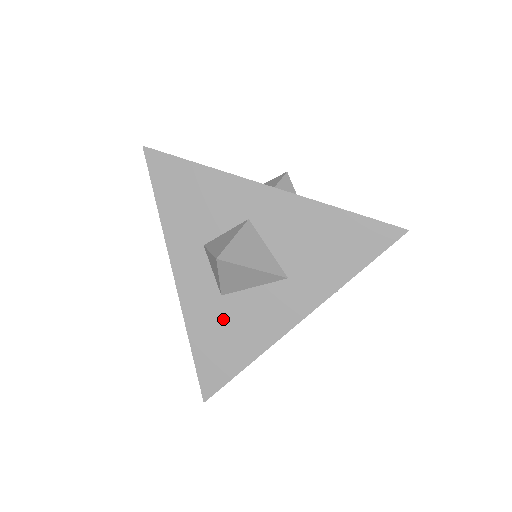
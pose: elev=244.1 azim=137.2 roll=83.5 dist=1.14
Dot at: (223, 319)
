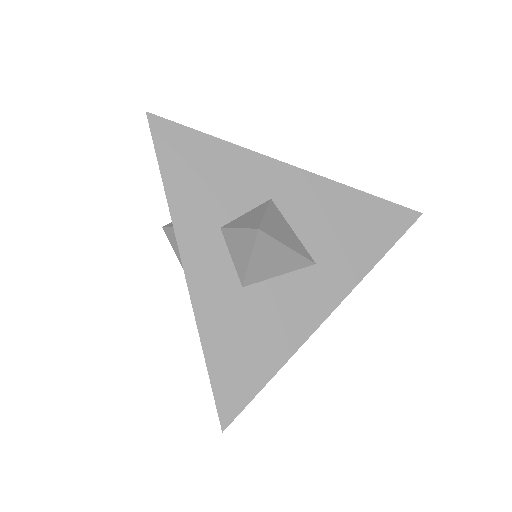
Dot at: (245, 316)
